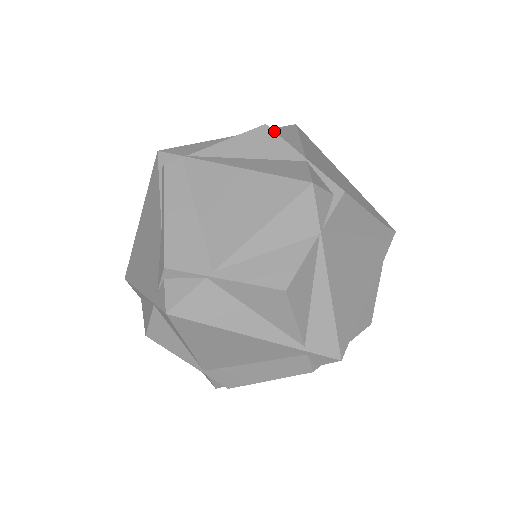
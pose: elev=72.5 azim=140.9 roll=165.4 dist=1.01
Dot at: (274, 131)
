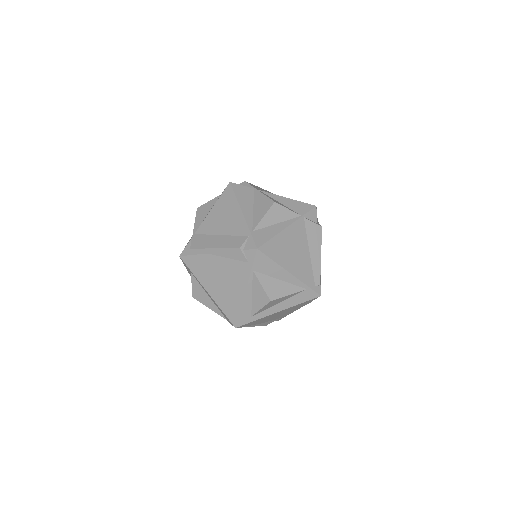
Dot at: occluded
